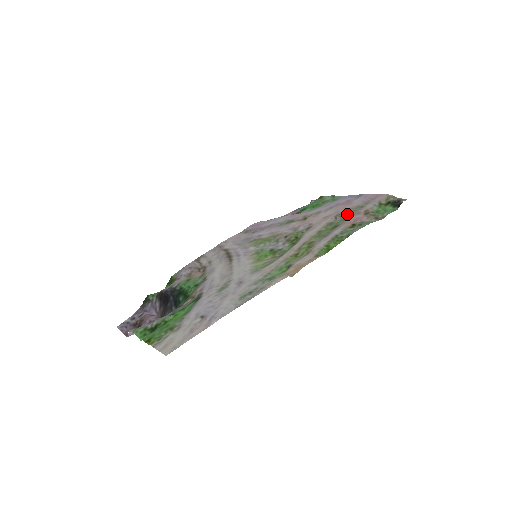
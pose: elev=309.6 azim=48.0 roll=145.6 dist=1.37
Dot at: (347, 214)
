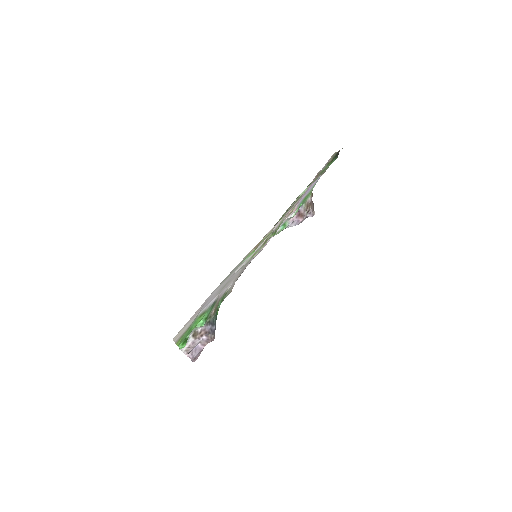
Dot at: occluded
